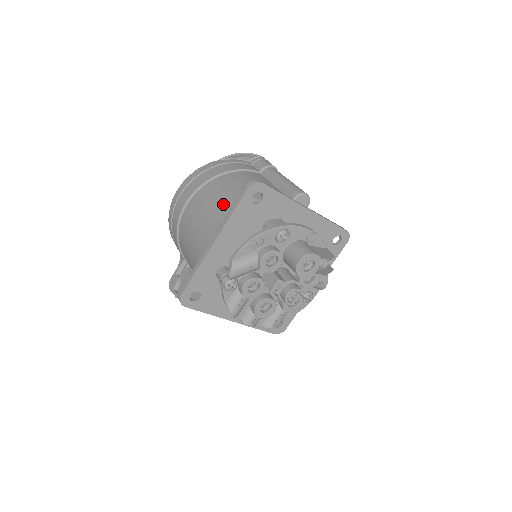
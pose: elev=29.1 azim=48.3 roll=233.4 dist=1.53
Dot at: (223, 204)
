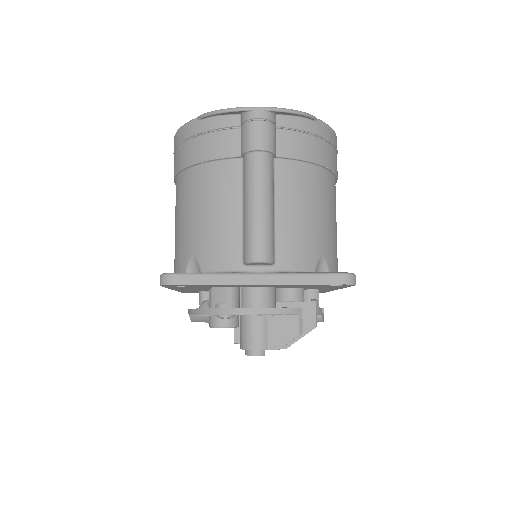
Dot at: (178, 242)
